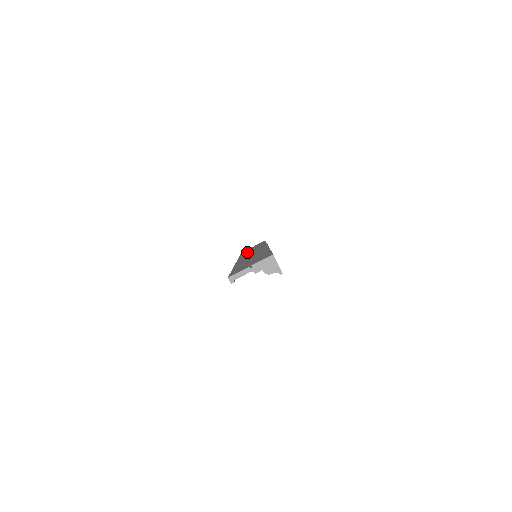
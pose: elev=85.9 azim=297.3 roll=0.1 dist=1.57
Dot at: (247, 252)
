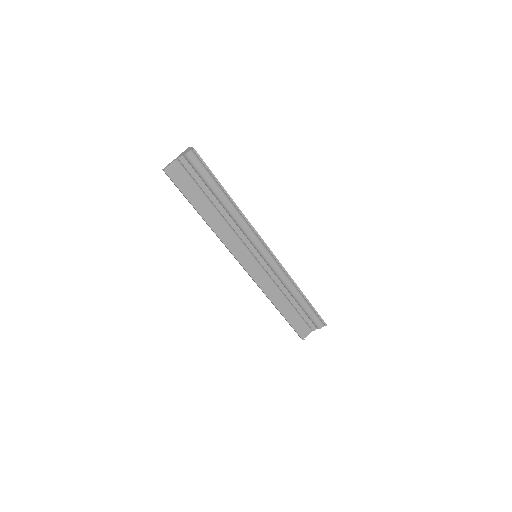
Dot at: (275, 293)
